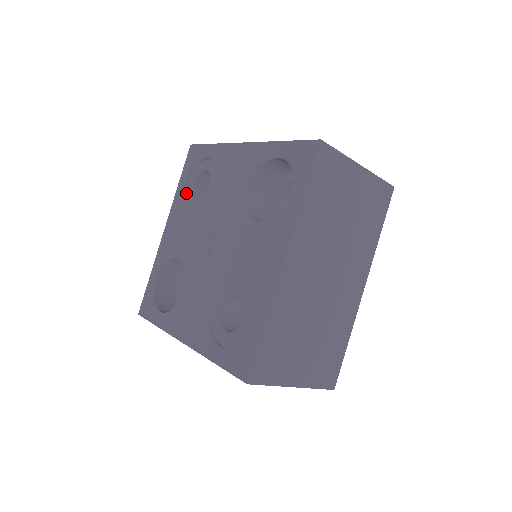
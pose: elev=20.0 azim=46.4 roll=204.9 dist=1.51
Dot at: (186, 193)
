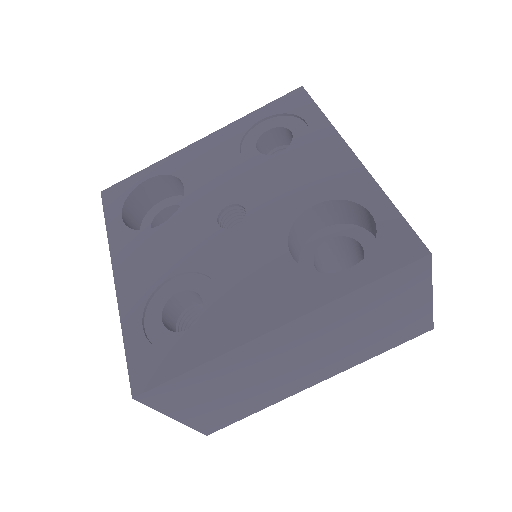
Dot at: (252, 130)
